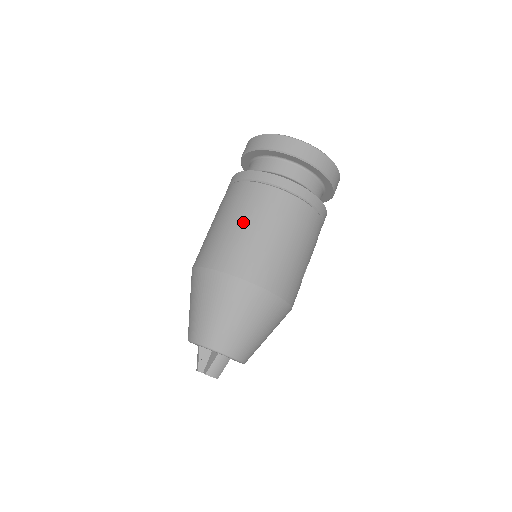
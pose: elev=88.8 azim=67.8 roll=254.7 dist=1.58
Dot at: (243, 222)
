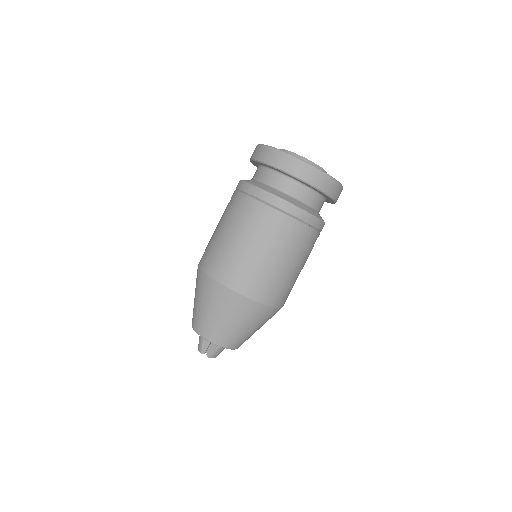
Dot at: (260, 248)
